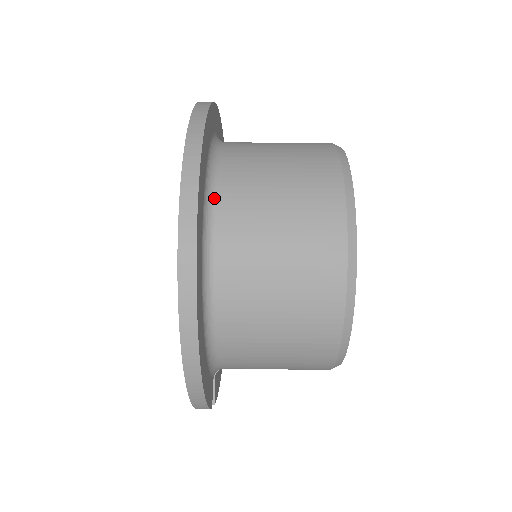
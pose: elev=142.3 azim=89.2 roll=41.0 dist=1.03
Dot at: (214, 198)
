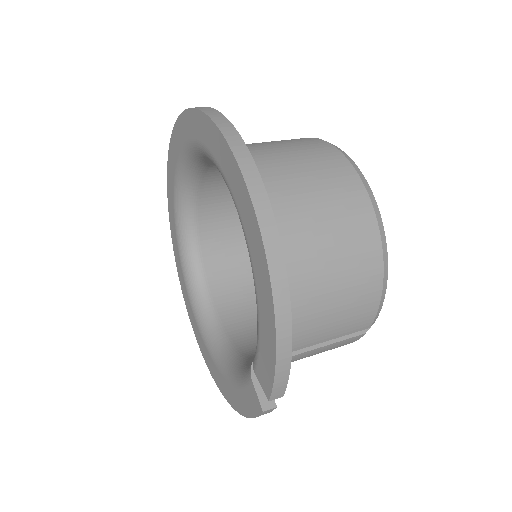
Dot at: occluded
